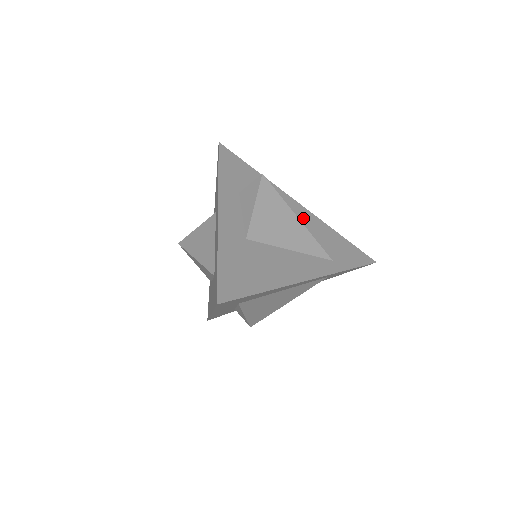
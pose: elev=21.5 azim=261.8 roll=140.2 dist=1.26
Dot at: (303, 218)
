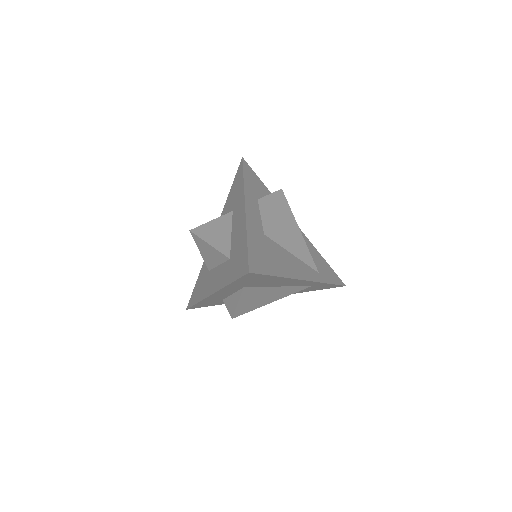
Dot at: occluded
